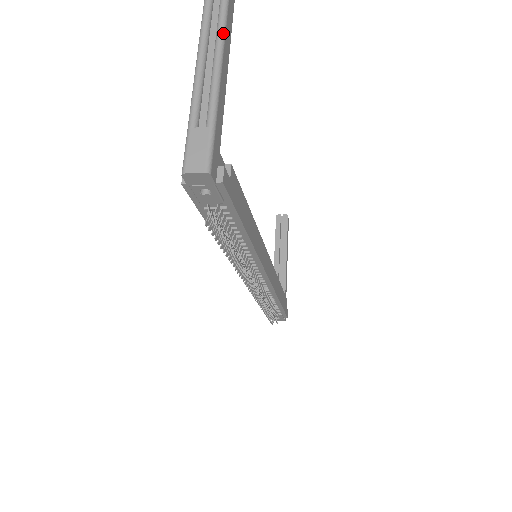
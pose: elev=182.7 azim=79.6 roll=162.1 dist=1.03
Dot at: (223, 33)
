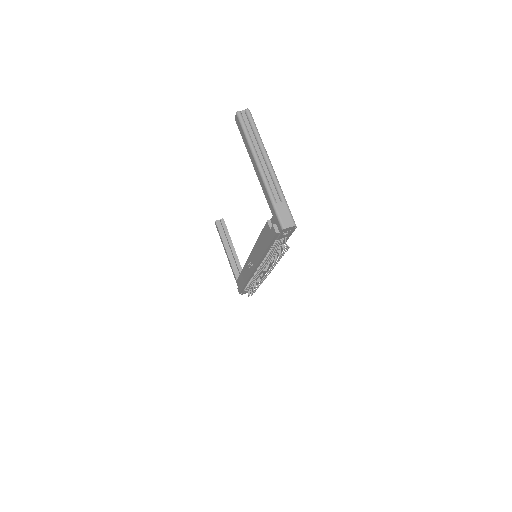
Dot at: (263, 145)
